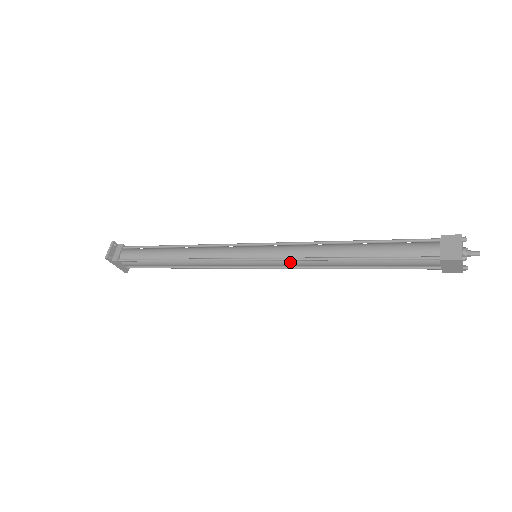
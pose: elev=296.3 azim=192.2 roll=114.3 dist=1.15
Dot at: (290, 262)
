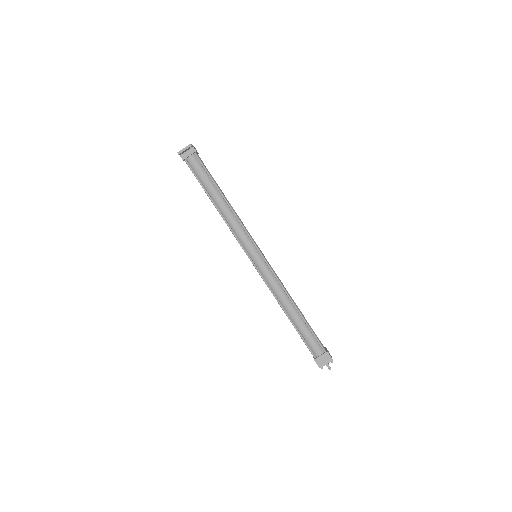
Dot at: (266, 283)
